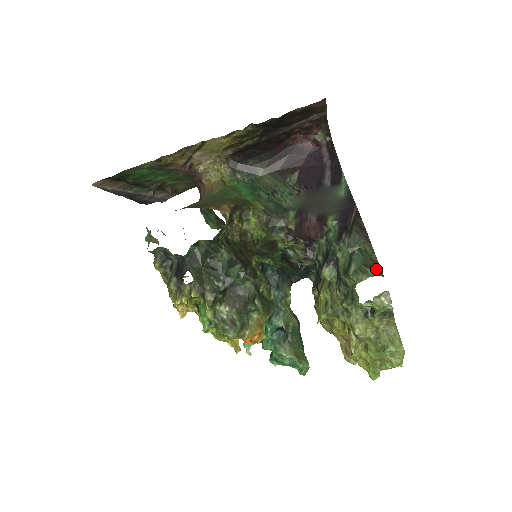
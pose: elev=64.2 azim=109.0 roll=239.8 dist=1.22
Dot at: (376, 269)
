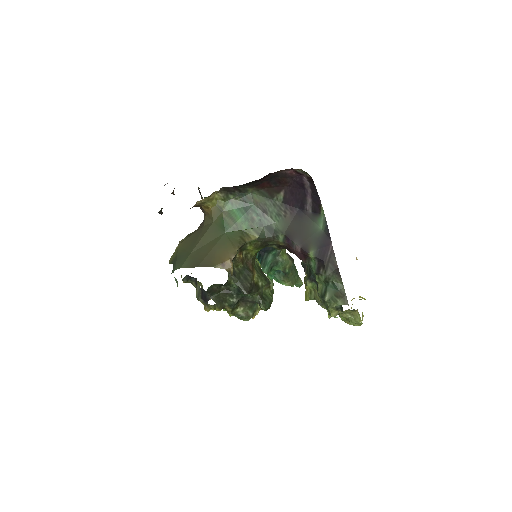
Dot at: (343, 299)
